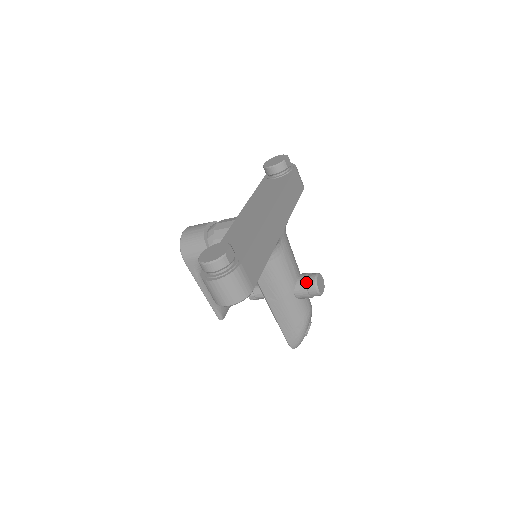
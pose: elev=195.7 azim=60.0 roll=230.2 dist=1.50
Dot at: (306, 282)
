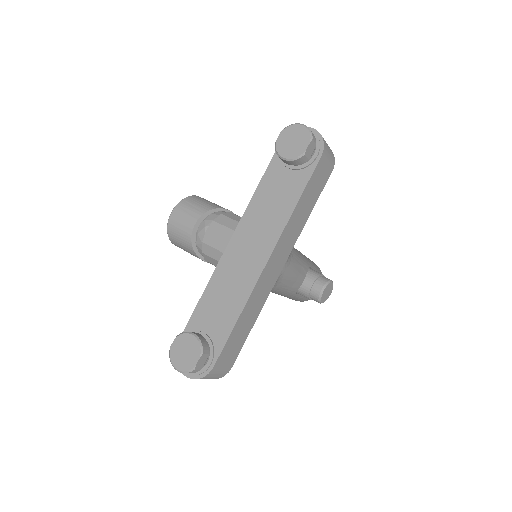
Dot at: (309, 293)
